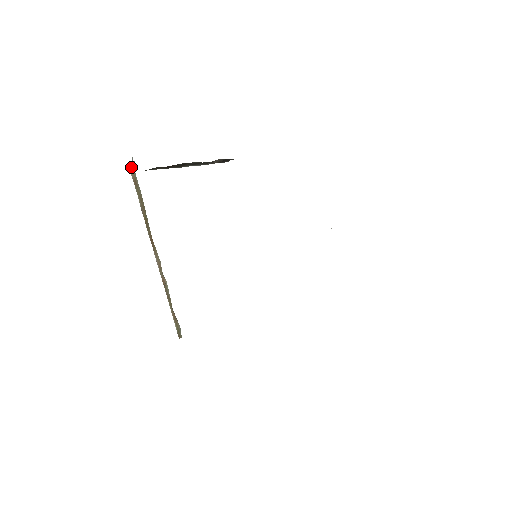
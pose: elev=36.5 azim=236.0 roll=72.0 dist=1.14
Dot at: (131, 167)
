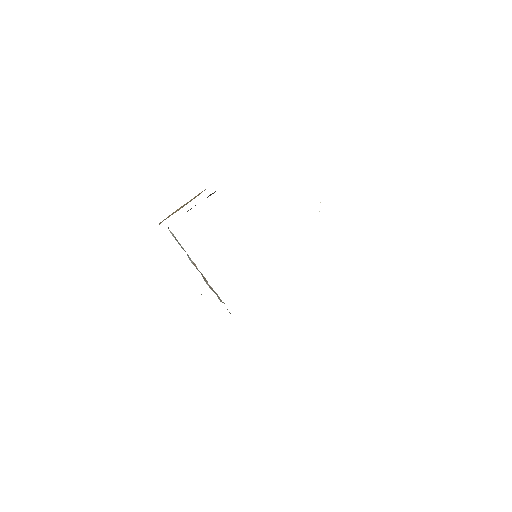
Dot at: occluded
